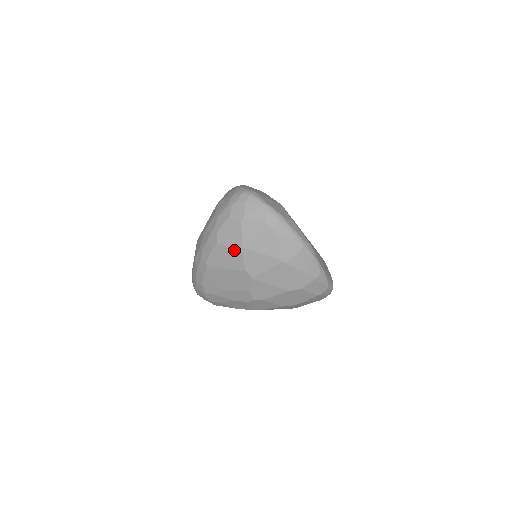
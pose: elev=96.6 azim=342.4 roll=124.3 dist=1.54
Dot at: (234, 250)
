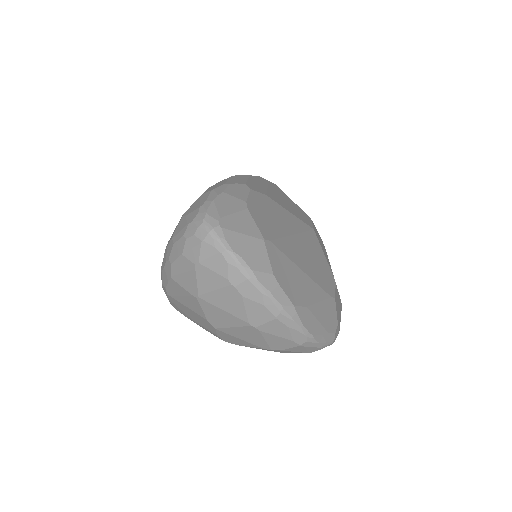
Dot at: (190, 295)
